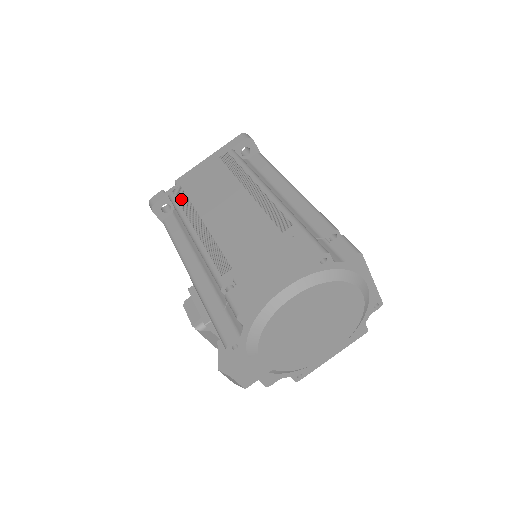
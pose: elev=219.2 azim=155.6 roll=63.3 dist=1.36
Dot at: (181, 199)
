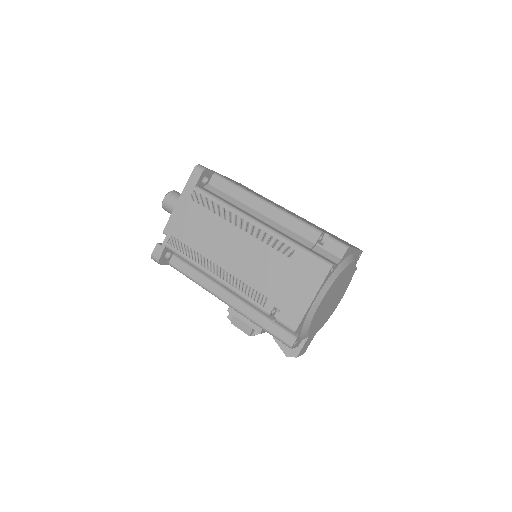
Dot at: (182, 249)
